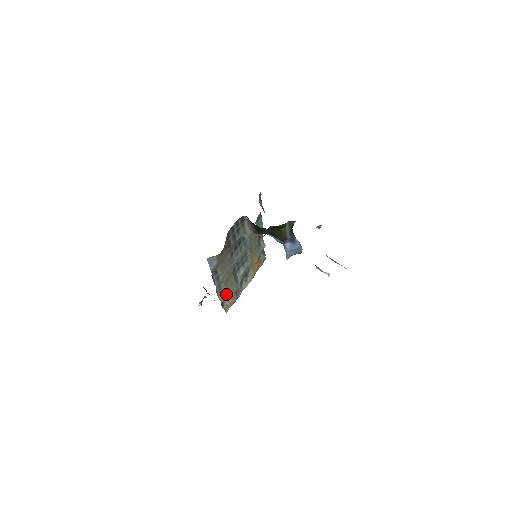
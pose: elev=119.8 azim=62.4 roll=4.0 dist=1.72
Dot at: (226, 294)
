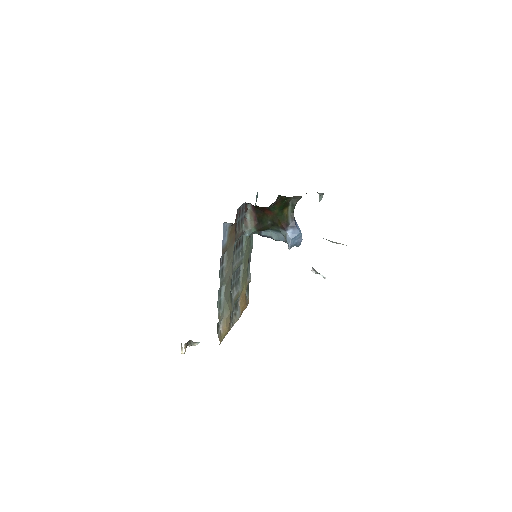
Dot at: (223, 311)
